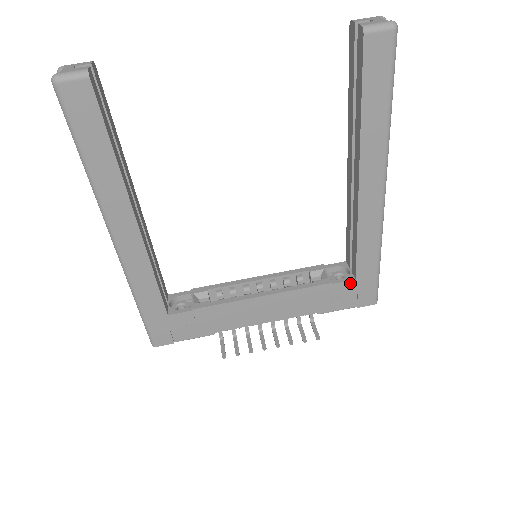
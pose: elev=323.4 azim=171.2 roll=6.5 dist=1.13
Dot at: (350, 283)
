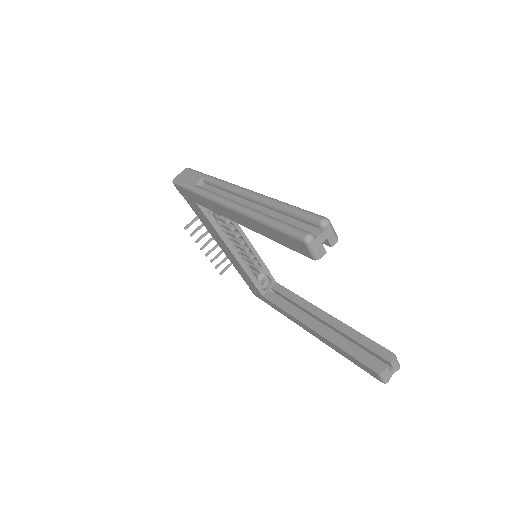
Dot at: (260, 293)
